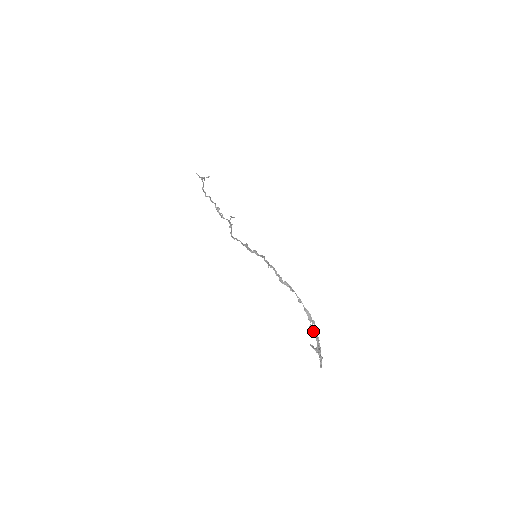
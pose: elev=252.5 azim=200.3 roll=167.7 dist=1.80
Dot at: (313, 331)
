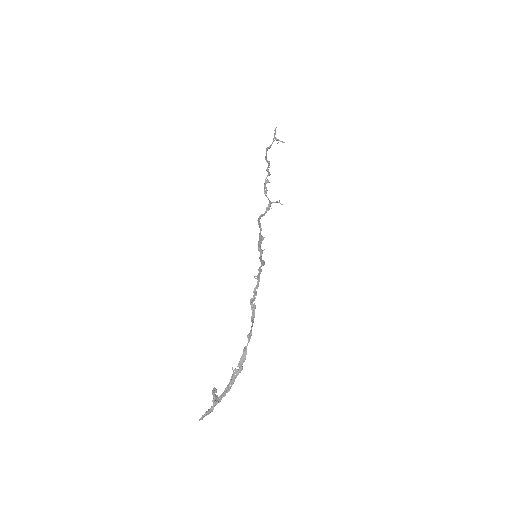
Dot at: (231, 377)
